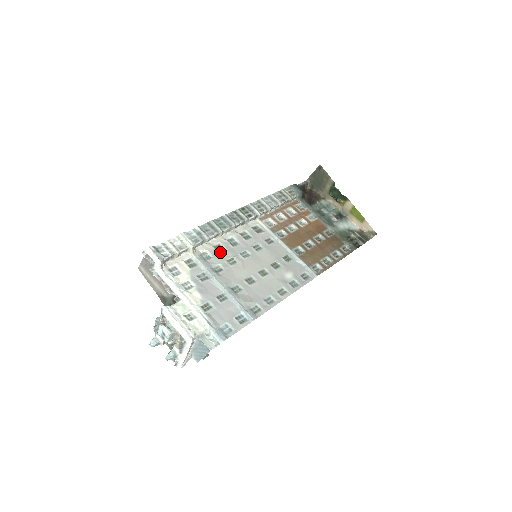
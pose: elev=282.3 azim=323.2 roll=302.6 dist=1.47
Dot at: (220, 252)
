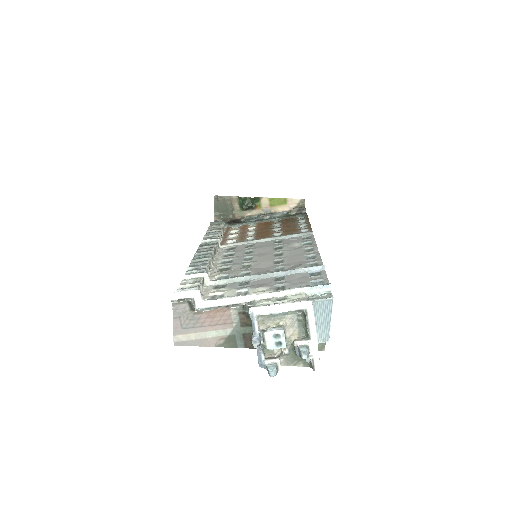
Dot at: (228, 270)
